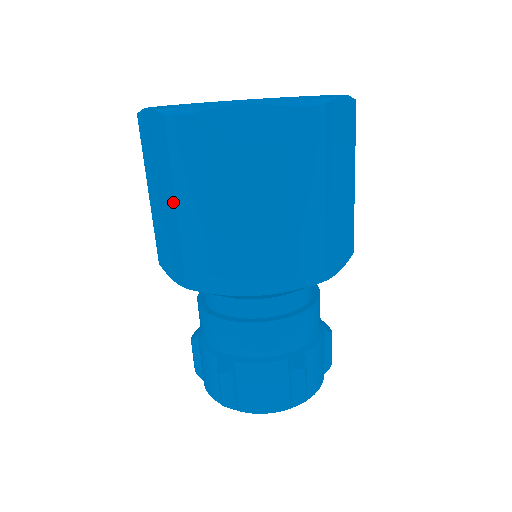
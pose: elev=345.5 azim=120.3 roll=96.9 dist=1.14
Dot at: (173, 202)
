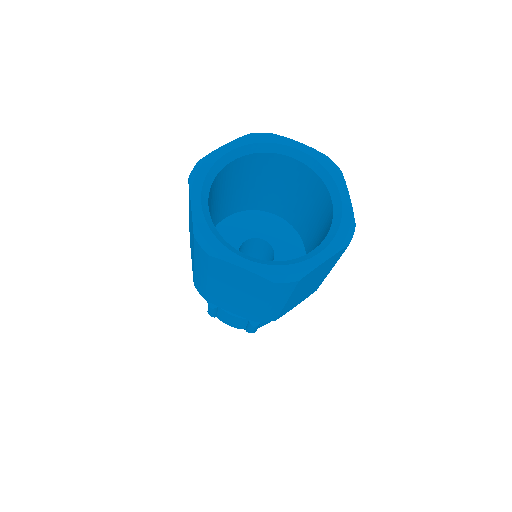
Dot at: (193, 259)
